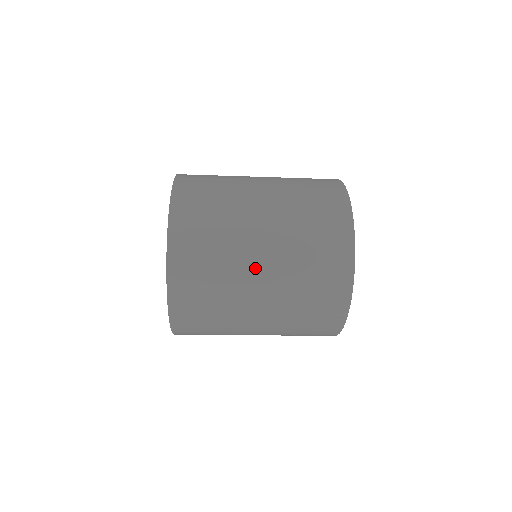
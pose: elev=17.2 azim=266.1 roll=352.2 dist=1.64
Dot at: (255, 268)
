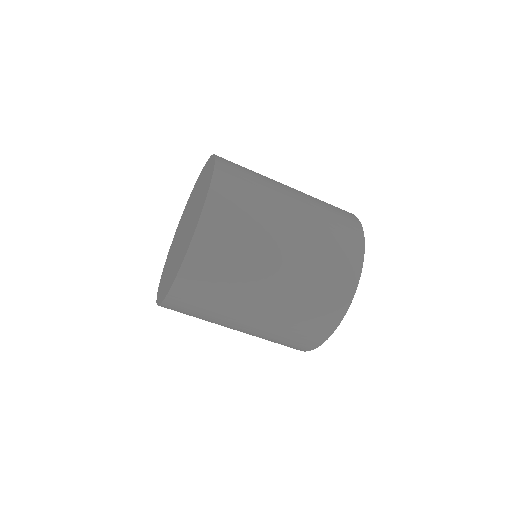
Dot at: (265, 283)
